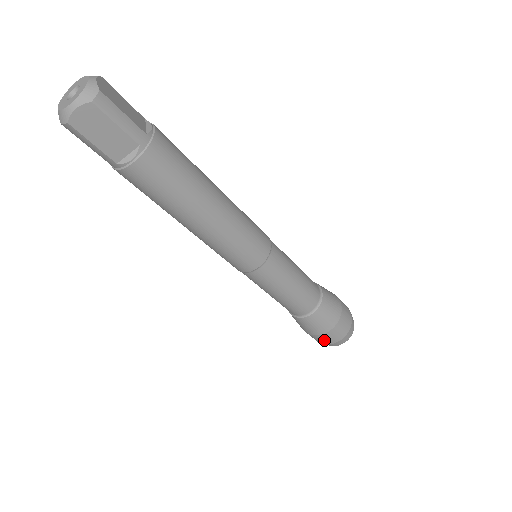
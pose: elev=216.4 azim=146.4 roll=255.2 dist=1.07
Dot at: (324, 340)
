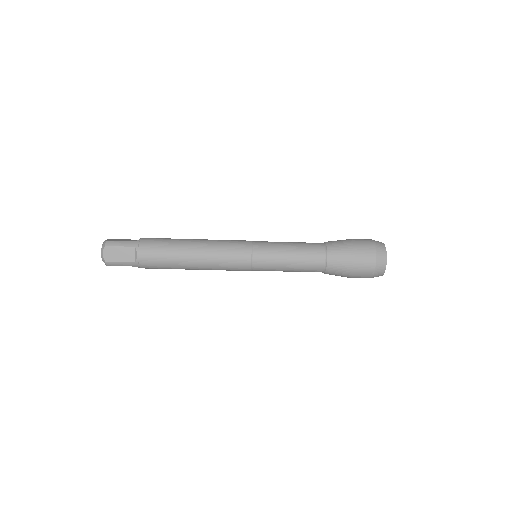
Dot at: (365, 270)
